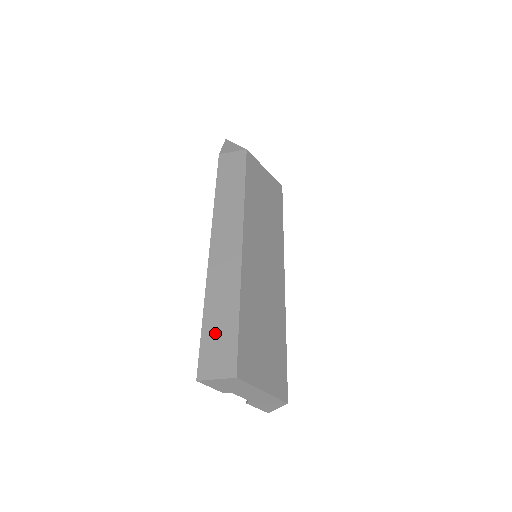
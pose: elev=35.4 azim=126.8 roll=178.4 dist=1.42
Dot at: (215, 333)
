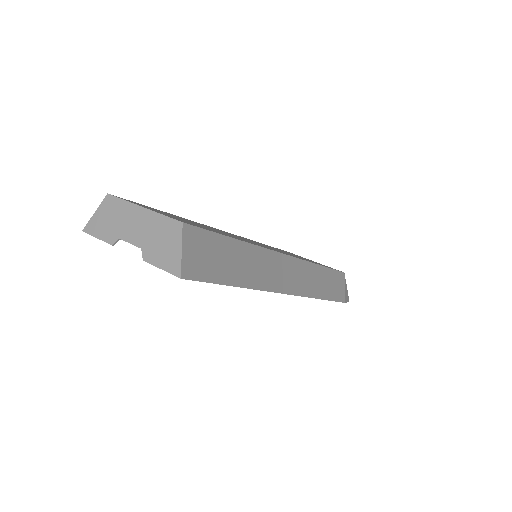
Dot at: occluded
